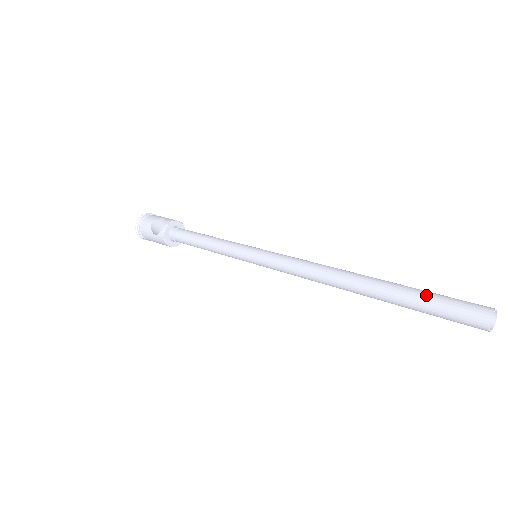
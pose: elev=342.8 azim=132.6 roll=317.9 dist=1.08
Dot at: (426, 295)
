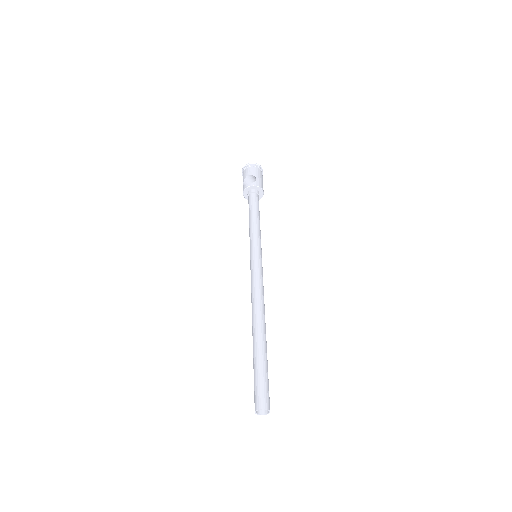
Dot at: (260, 369)
